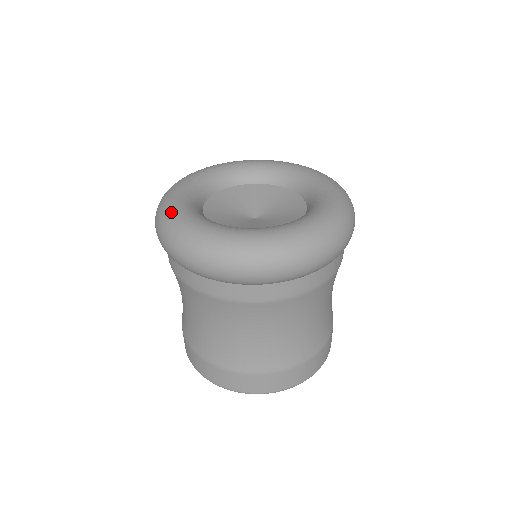
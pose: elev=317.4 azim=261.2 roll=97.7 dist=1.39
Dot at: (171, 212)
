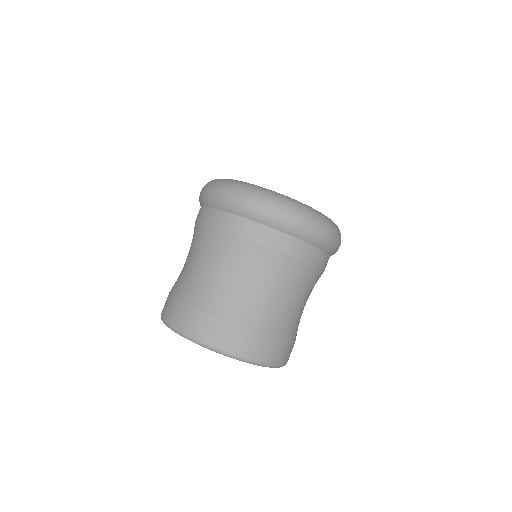
Dot at: occluded
